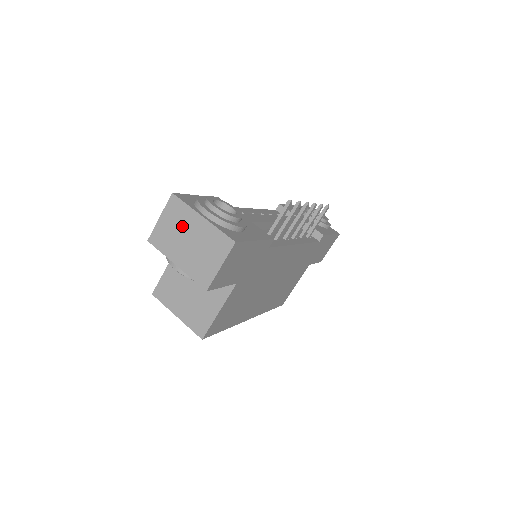
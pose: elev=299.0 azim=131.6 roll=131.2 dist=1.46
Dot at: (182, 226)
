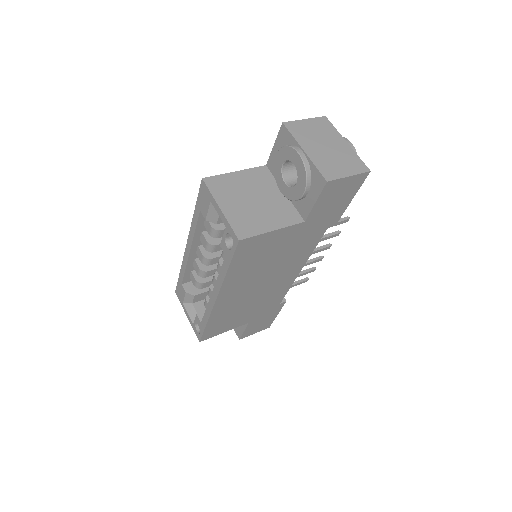
Dot at: (324, 135)
